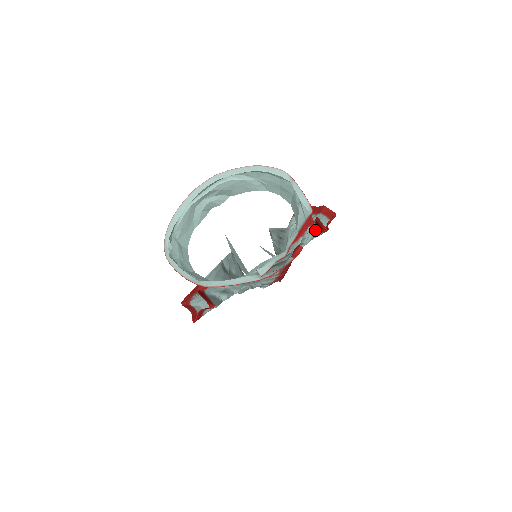
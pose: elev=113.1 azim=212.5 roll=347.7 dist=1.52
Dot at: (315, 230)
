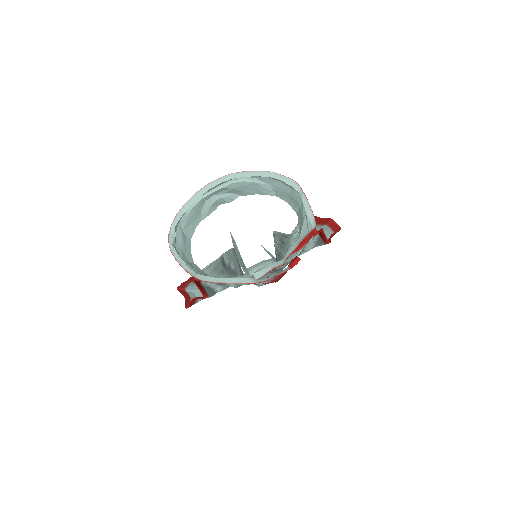
Dot at: (318, 240)
